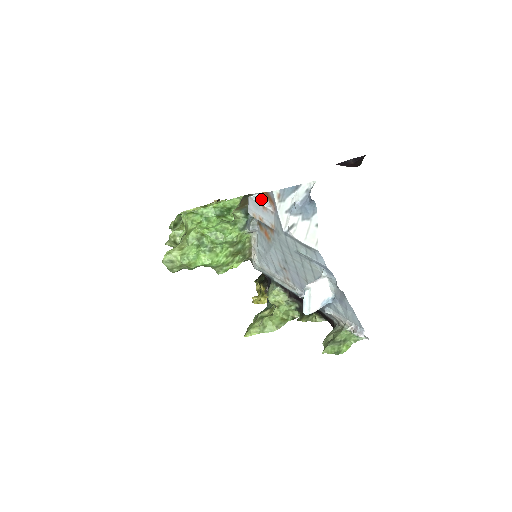
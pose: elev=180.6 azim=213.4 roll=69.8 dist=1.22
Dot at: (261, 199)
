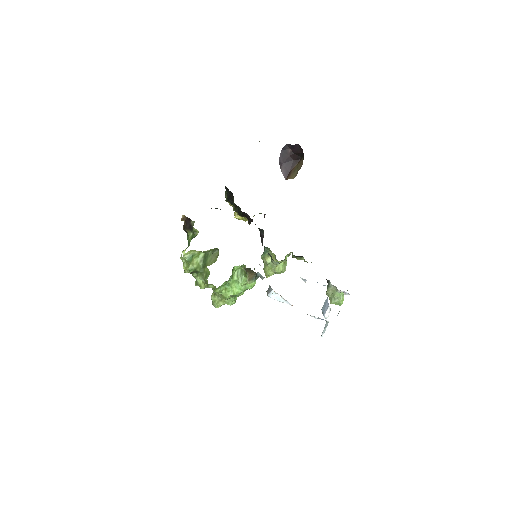
Dot at: (279, 297)
